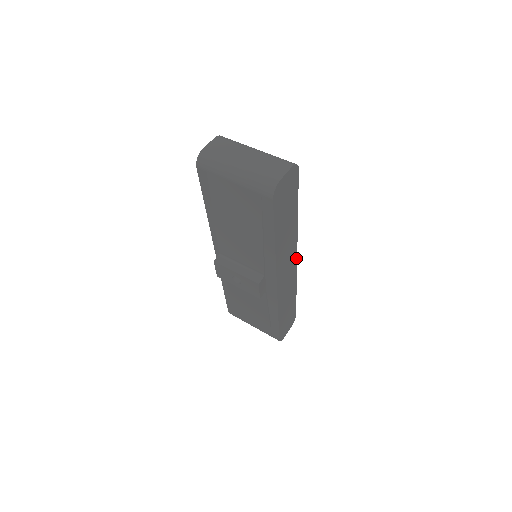
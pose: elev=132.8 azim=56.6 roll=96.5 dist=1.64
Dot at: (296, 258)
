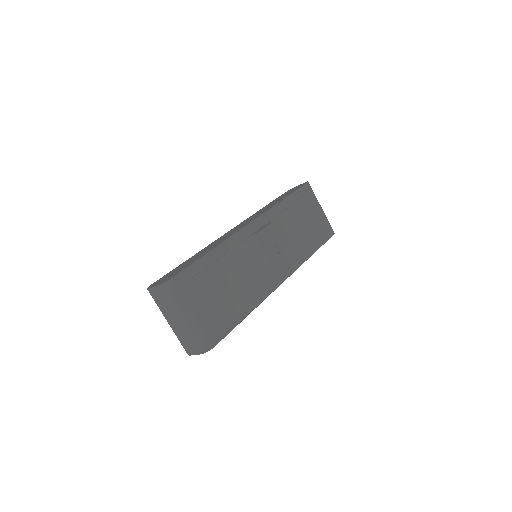
Dot at: (283, 281)
